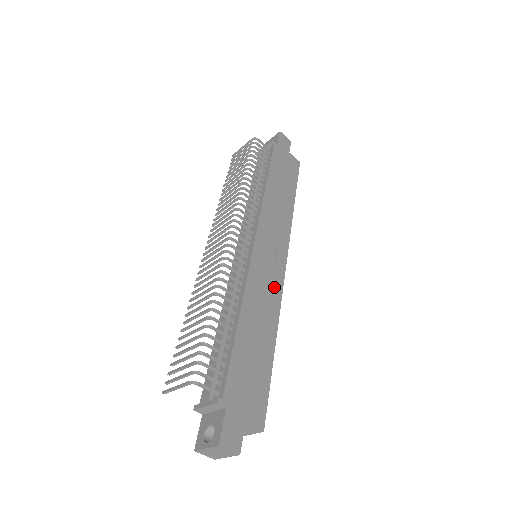
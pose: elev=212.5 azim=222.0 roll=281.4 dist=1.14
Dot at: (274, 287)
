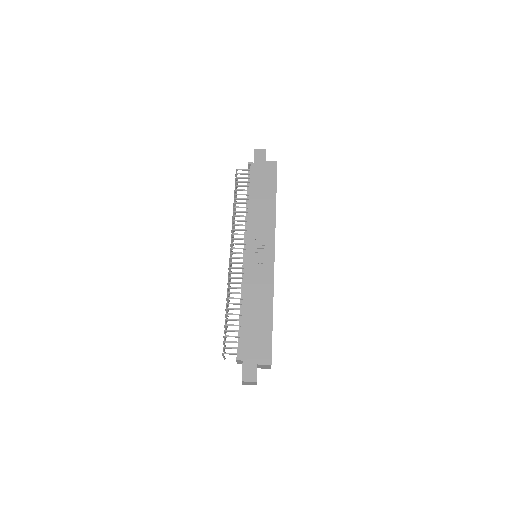
Dot at: (266, 274)
